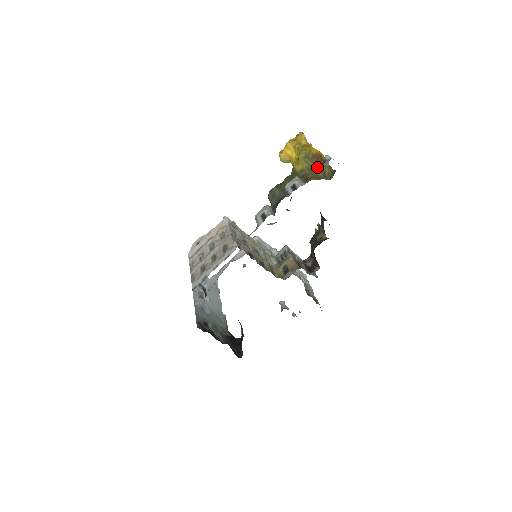
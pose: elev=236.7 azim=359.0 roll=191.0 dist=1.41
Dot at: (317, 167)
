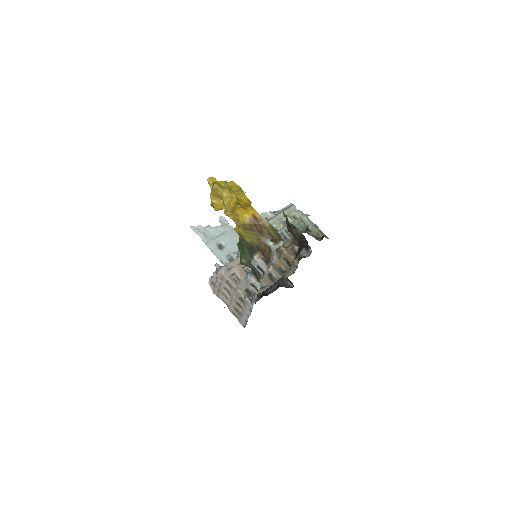
Dot at: (261, 233)
